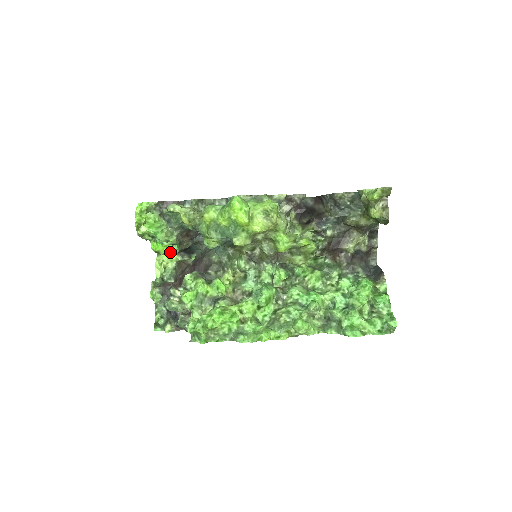
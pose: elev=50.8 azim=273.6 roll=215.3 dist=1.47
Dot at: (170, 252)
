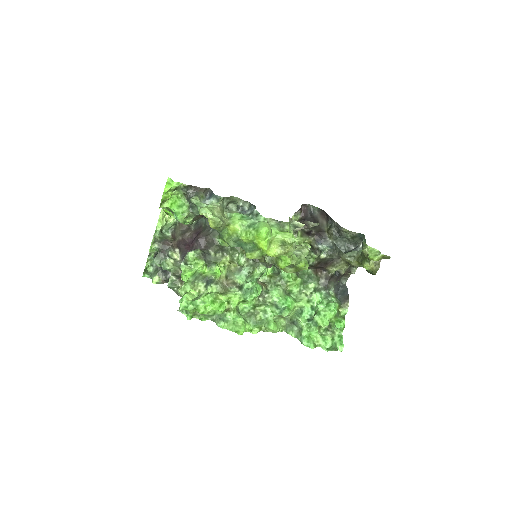
Dot at: occluded
